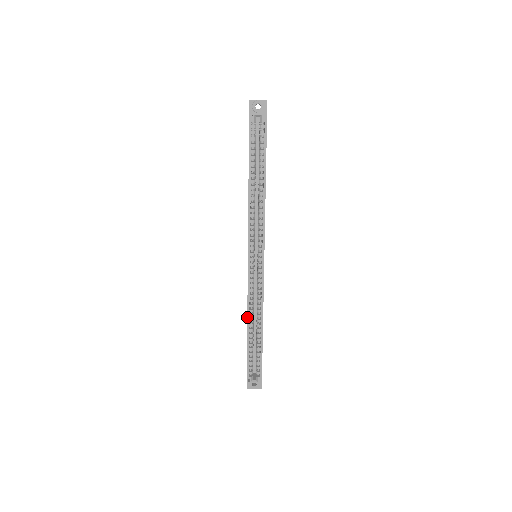
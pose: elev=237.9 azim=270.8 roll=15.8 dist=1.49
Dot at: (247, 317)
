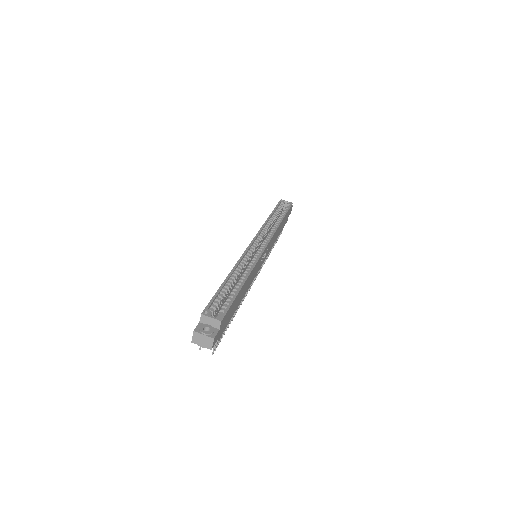
Dot at: (233, 268)
